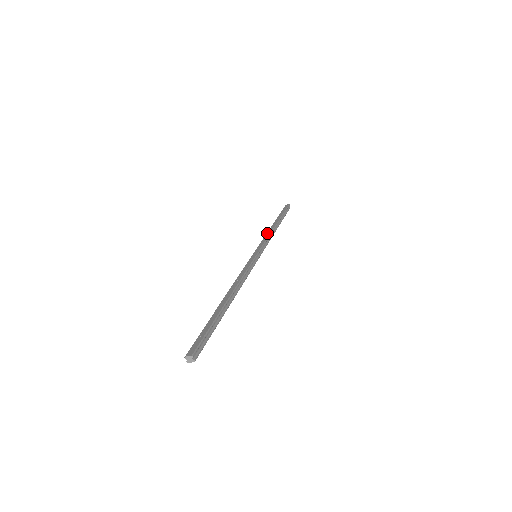
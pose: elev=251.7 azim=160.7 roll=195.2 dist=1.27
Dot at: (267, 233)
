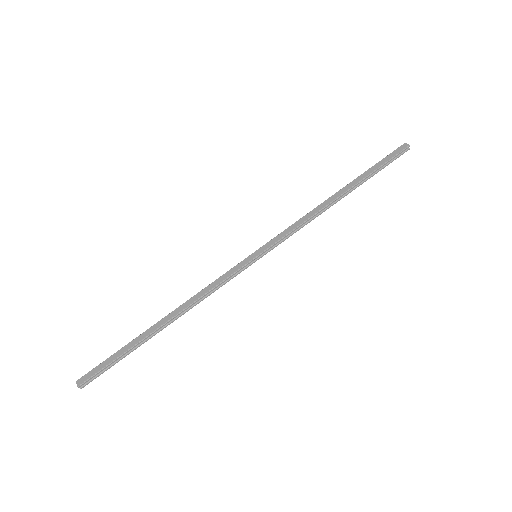
Dot at: (309, 213)
